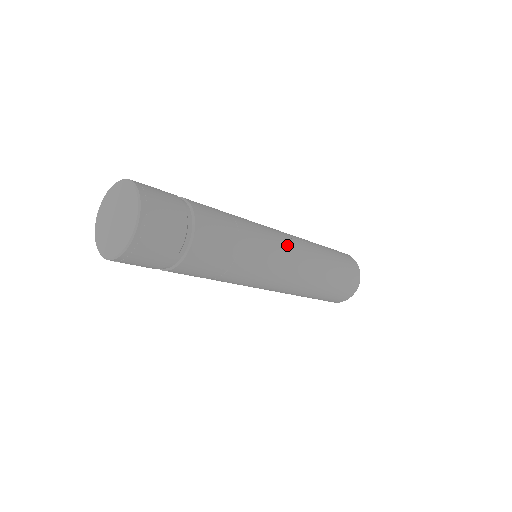
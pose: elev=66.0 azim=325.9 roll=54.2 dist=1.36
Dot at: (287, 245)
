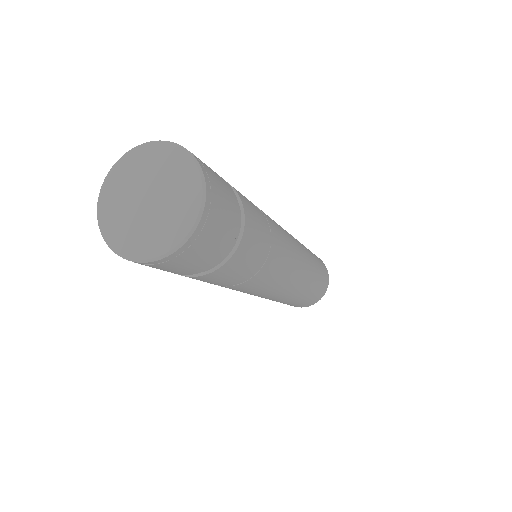
Dot at: (295, 245)
